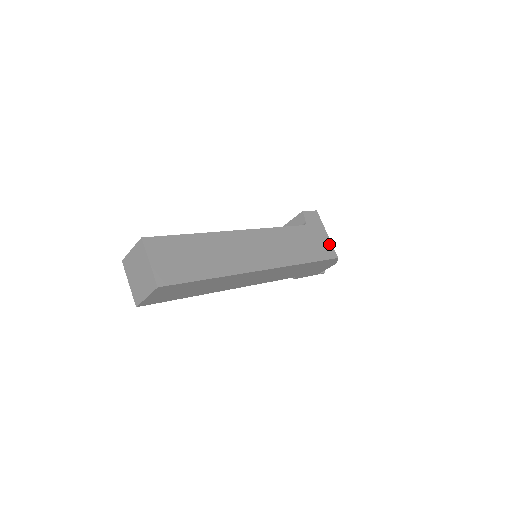
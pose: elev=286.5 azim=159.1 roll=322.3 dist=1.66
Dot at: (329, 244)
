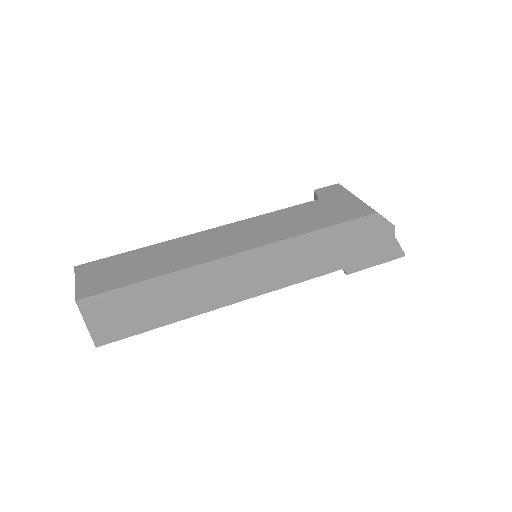
Dot at: (359, 205)
